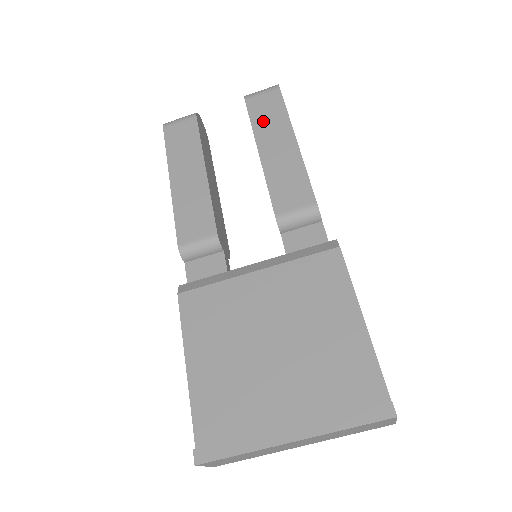
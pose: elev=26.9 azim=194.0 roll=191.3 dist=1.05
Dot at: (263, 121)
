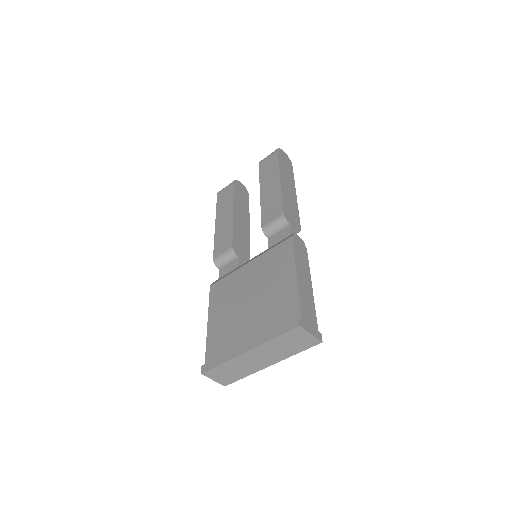
Dot at: (265, 173)
